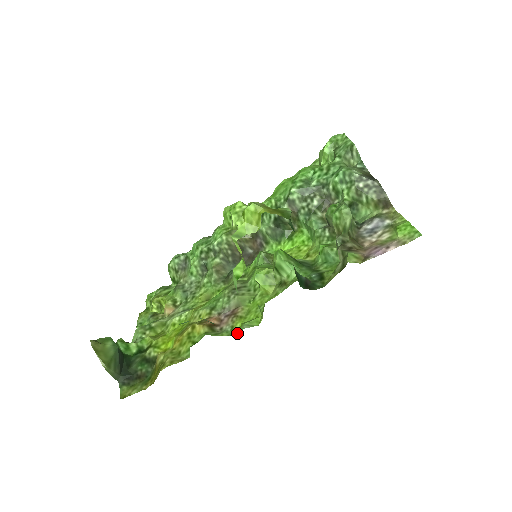
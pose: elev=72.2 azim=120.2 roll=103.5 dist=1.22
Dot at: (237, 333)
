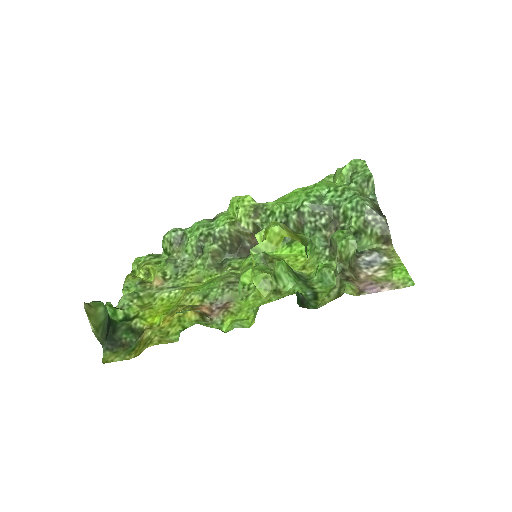
Dot at: (227, 329)
